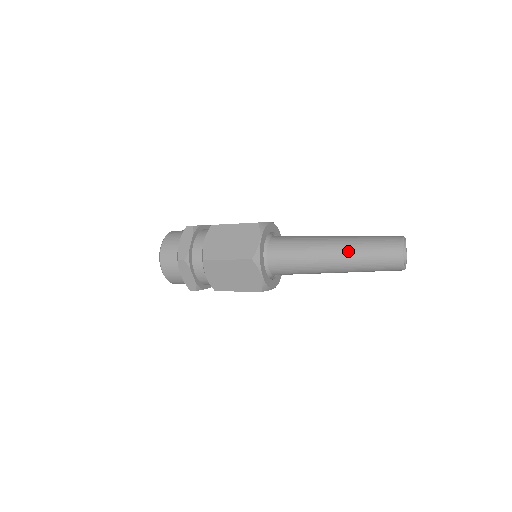
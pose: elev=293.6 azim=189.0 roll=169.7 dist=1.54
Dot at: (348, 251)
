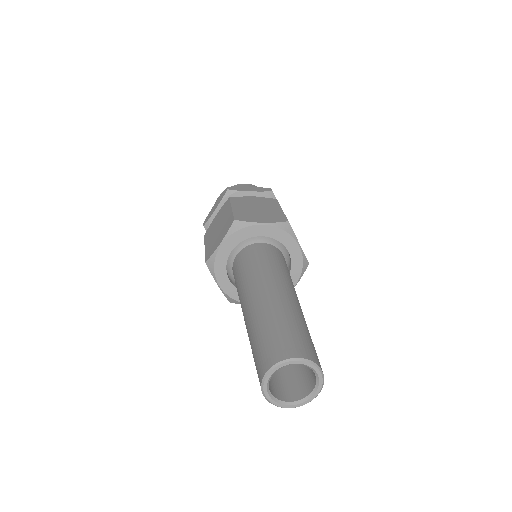
Dot at: (249, 322)
